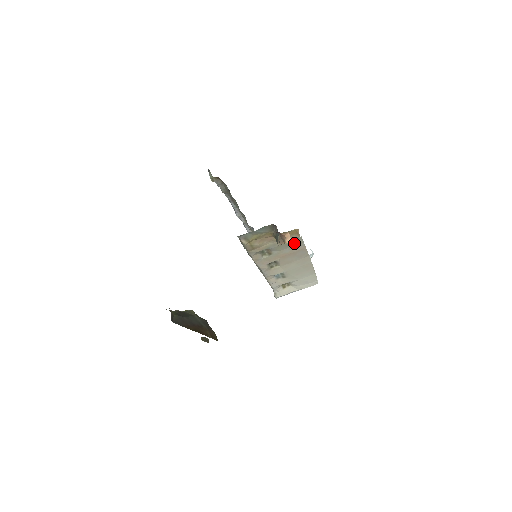
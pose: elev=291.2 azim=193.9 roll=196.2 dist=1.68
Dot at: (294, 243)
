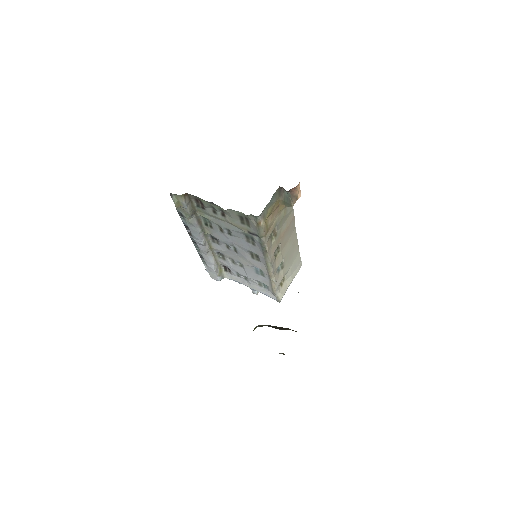
Dot at: (288, 212)
